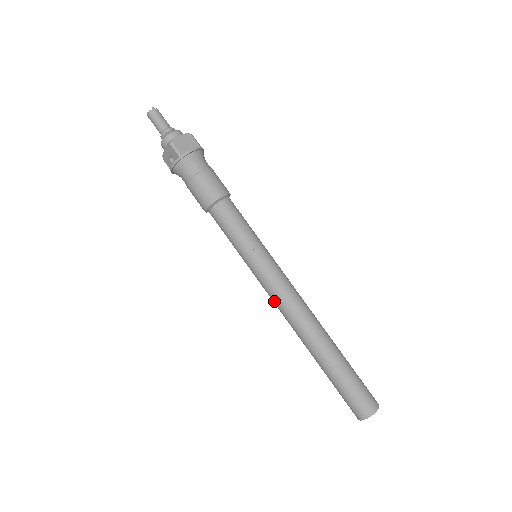
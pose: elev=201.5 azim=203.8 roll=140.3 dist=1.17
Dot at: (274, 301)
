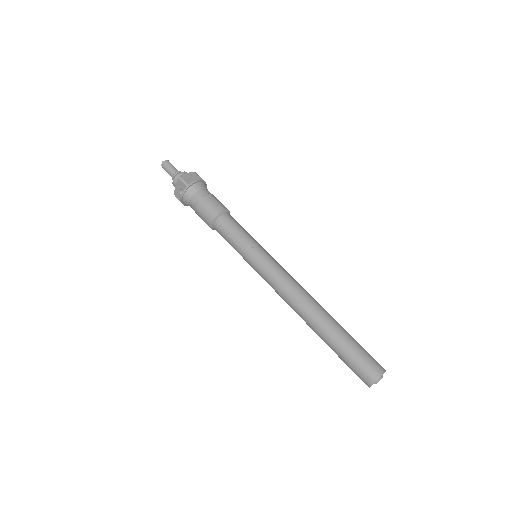
Dot at: (275, 289)
